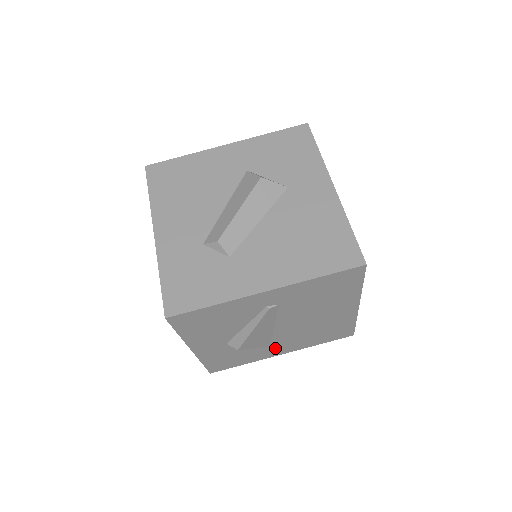
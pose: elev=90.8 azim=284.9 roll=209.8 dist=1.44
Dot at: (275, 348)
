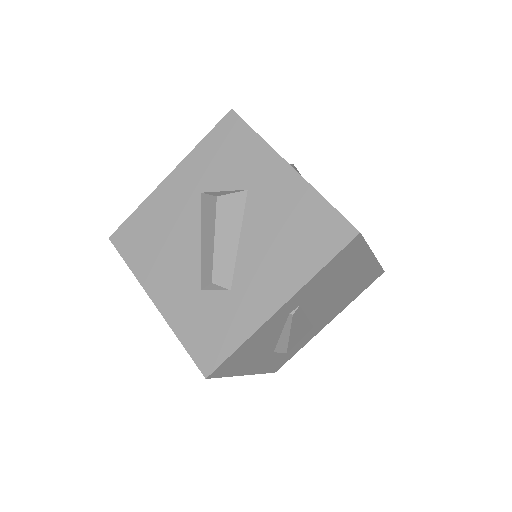
Dot at: (319, 325)
